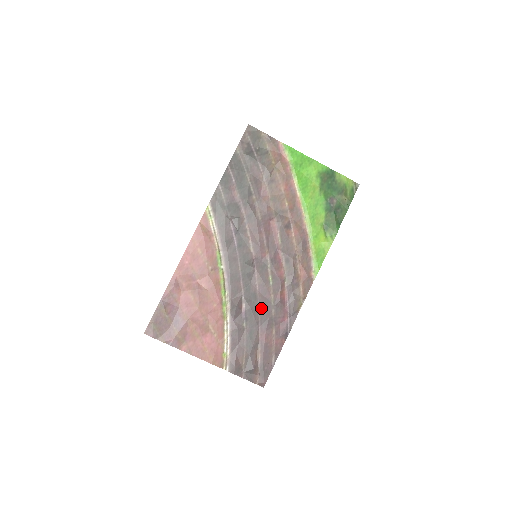
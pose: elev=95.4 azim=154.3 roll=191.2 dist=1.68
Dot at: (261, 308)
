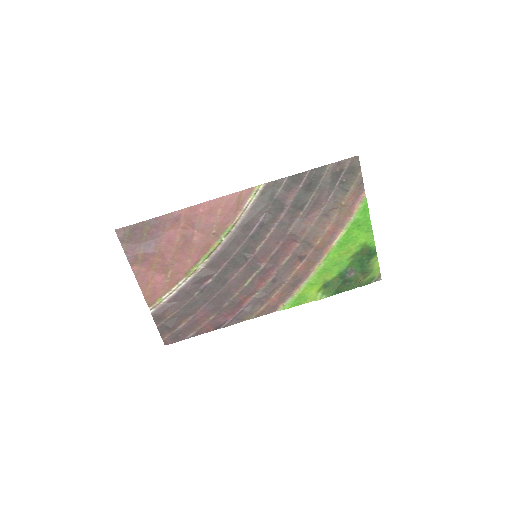
Dot at: (220, 294)
